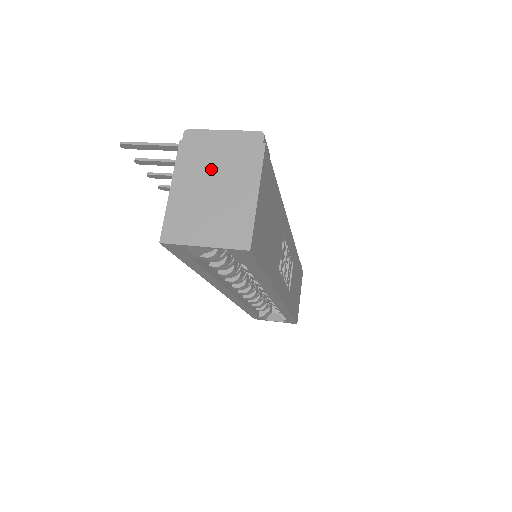
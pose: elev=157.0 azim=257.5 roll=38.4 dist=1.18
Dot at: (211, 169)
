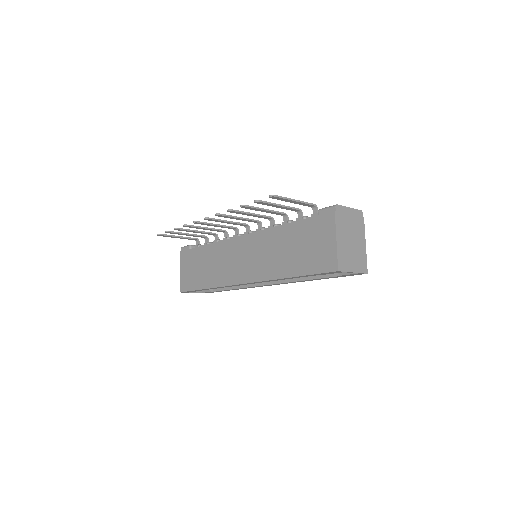
Dot at: (349, 230)
